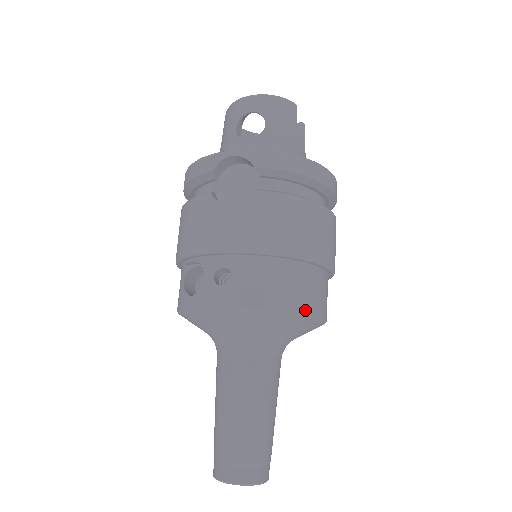
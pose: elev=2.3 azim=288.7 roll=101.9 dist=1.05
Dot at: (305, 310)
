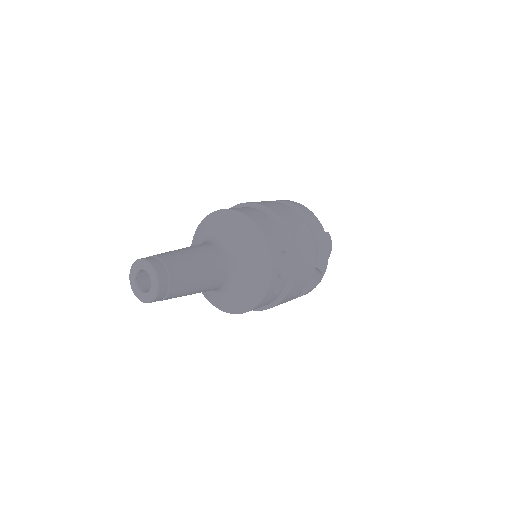
Dot at: (229, 209)
